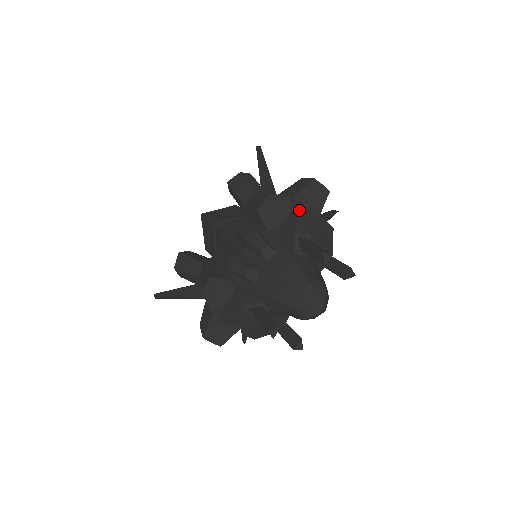
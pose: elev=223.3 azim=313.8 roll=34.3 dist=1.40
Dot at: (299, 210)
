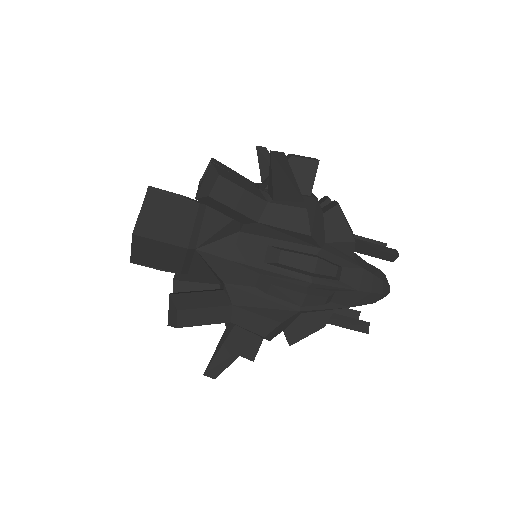
Dot at: (344, 215)
